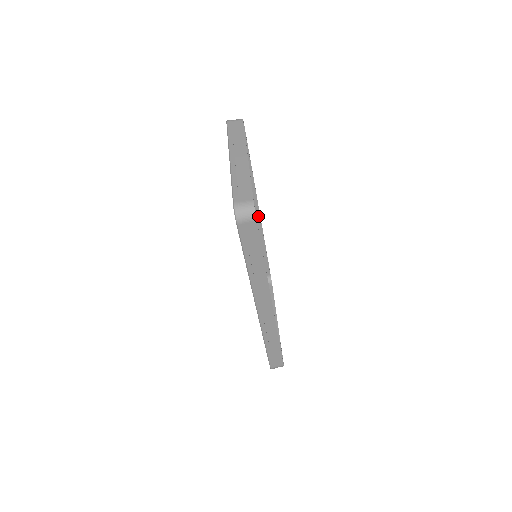
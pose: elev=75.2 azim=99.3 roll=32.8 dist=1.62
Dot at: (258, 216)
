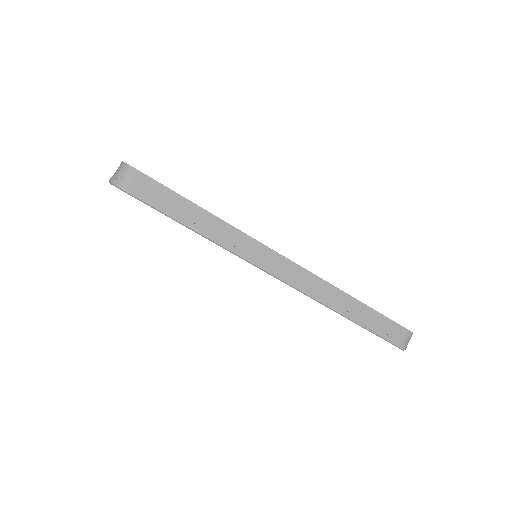
Dot at: occluded
